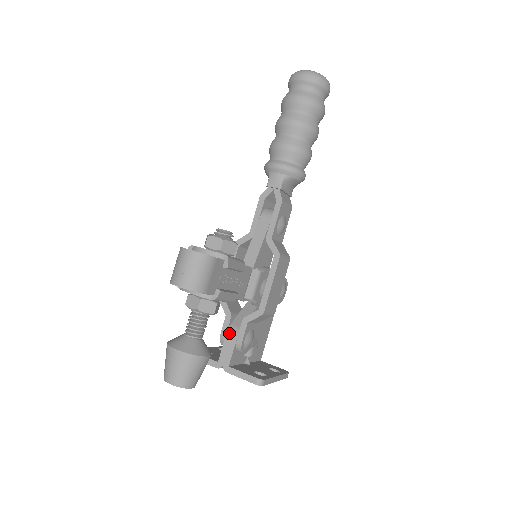
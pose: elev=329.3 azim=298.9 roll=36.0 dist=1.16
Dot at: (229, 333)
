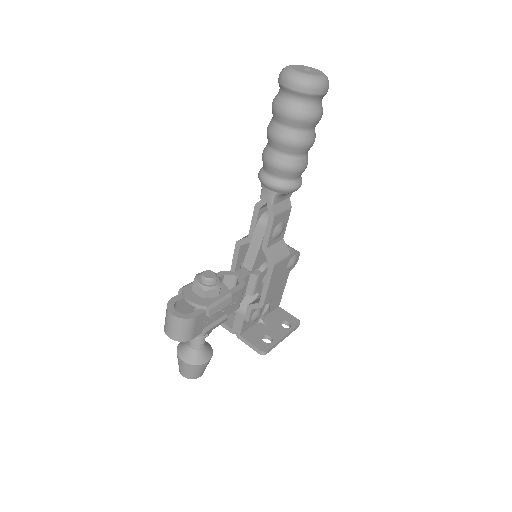
Dot at: (238, 312)
